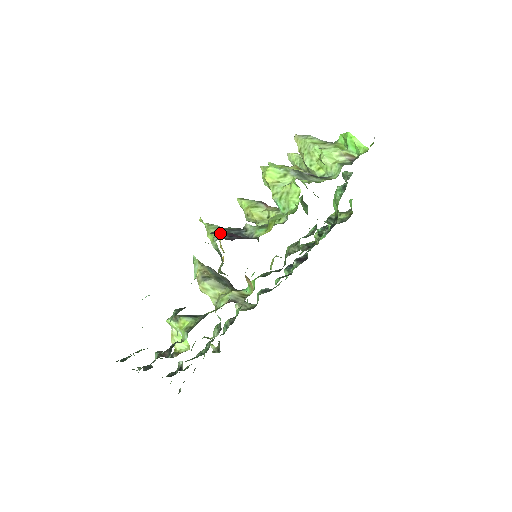
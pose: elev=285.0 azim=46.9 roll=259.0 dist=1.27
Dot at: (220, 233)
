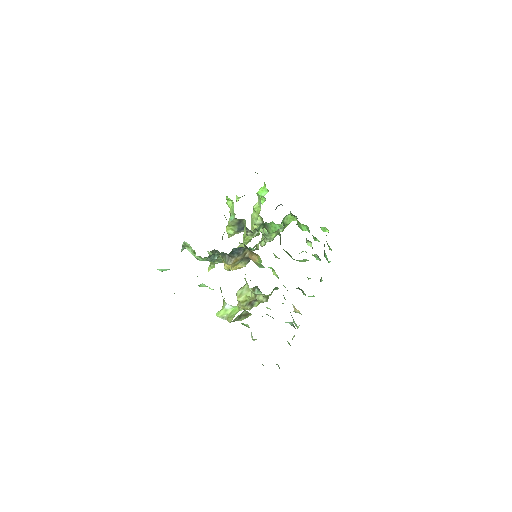
Dot at: occluded
